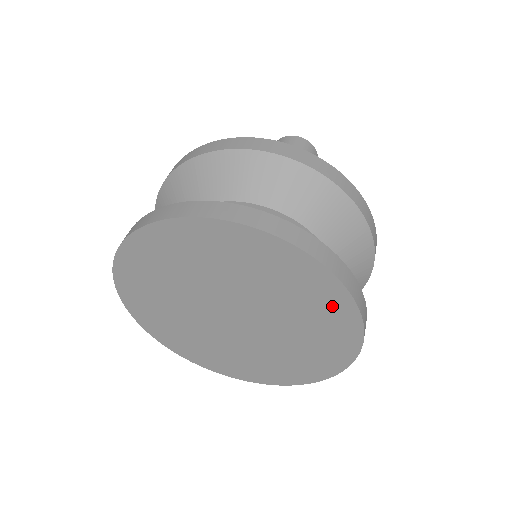
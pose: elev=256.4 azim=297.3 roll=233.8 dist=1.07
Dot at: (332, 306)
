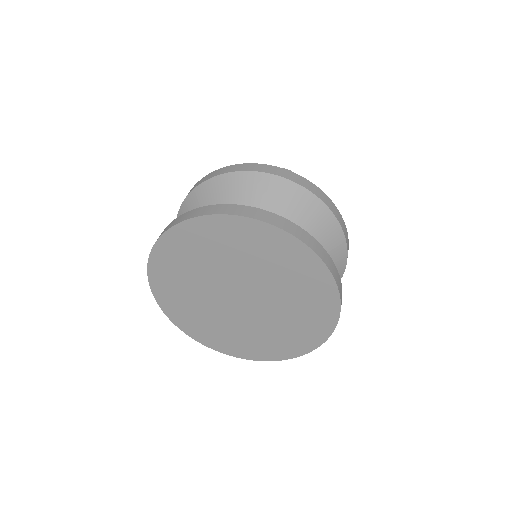
Dot at: (321, 316)
